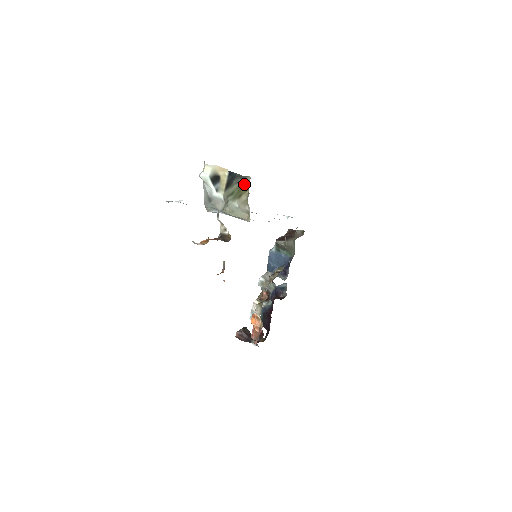
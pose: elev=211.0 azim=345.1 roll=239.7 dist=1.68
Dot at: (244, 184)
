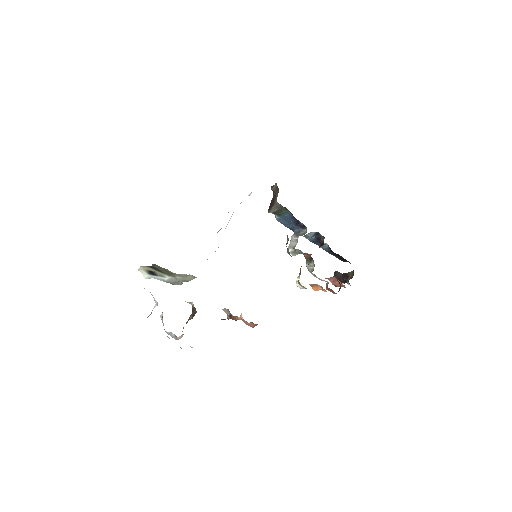
Dot at: (160, 267)
